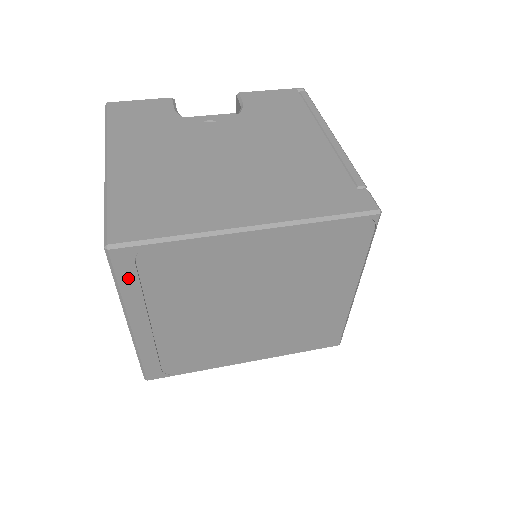
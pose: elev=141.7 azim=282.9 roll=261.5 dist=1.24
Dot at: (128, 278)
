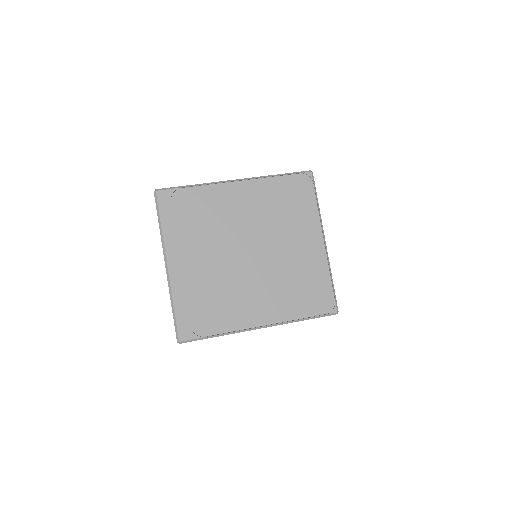
Dot at: (166, 215)
